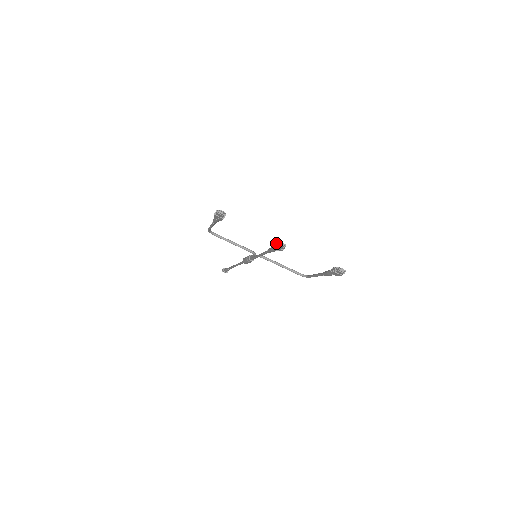
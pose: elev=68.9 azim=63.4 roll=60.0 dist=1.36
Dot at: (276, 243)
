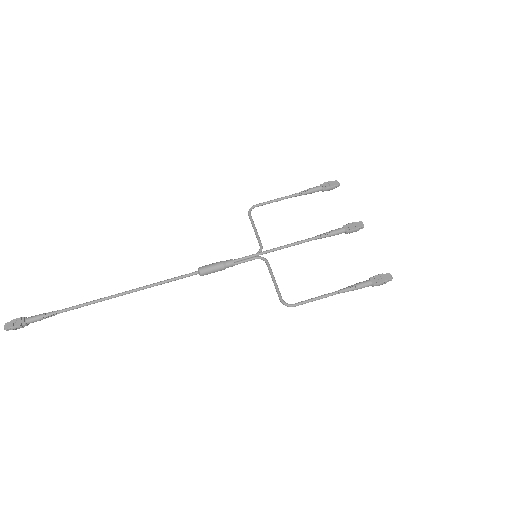
Dot at: (353, 224)
